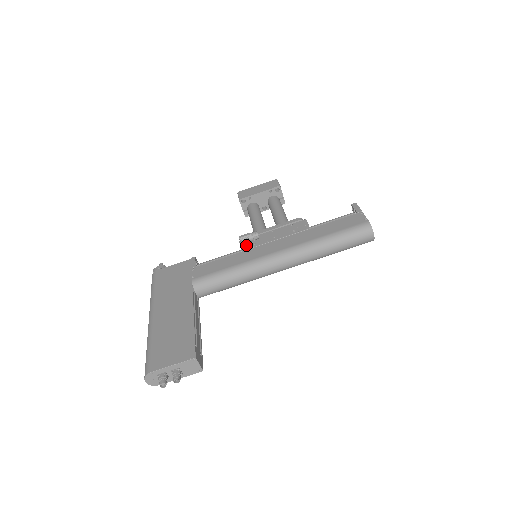
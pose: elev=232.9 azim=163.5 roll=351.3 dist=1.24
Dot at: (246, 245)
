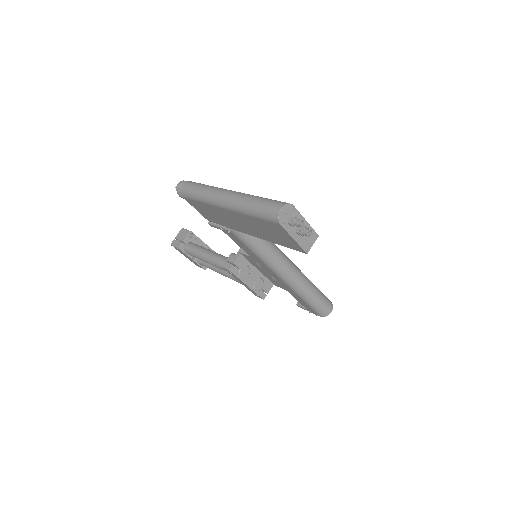
Dot at: occluded
